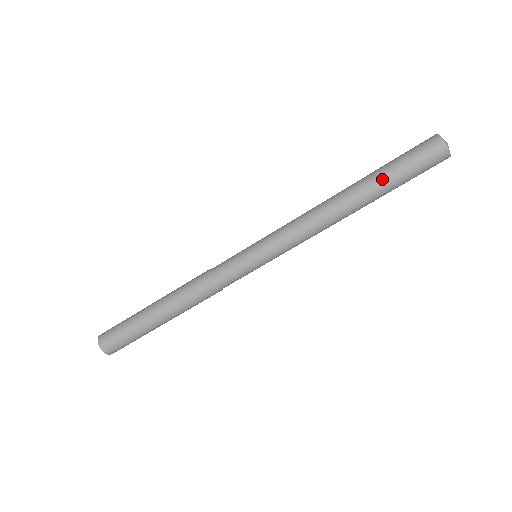
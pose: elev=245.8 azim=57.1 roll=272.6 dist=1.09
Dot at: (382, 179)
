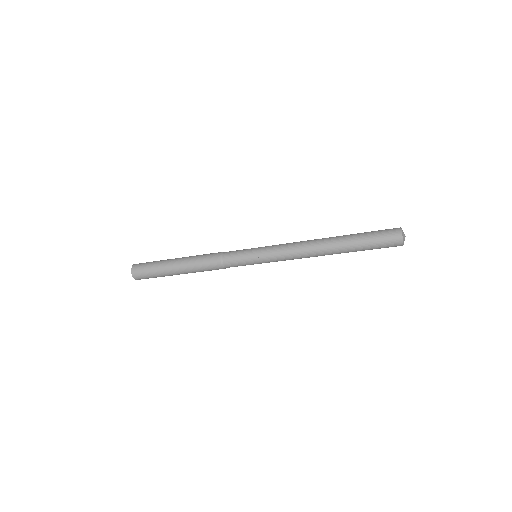
Dot at: (355, 245)
